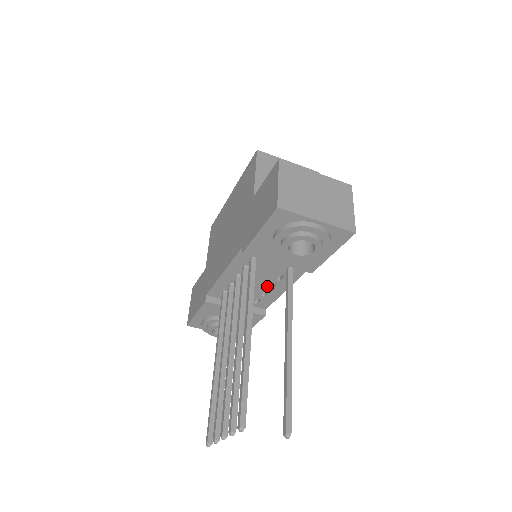
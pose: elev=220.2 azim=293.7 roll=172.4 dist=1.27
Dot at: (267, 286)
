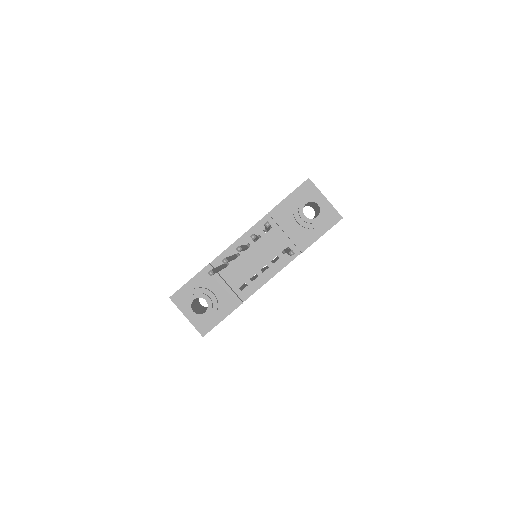
Dot at: (261, 267)
